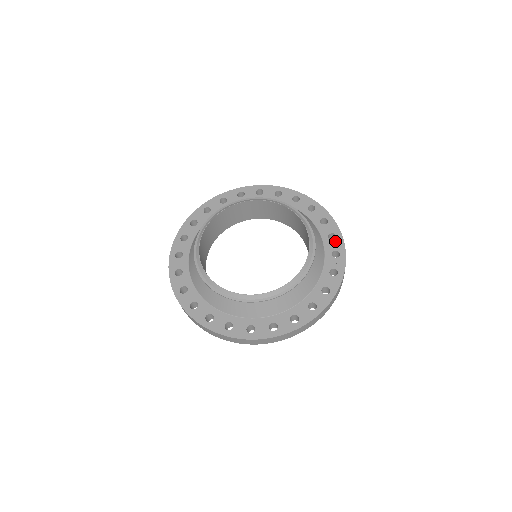
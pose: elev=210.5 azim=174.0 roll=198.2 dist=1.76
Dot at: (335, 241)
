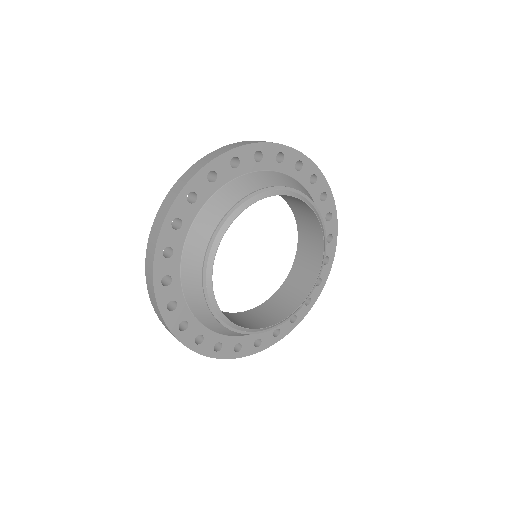
Dot at: (305, 307)
